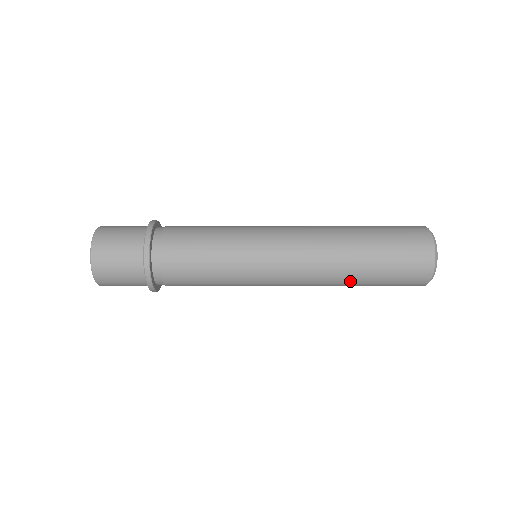
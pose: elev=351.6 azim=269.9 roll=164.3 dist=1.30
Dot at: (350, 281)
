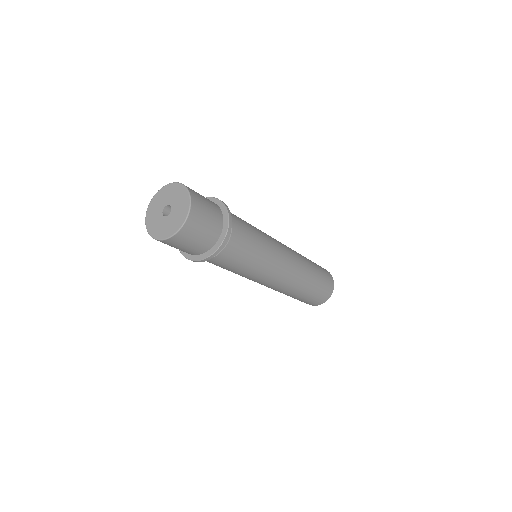
Dot at: (309, 281)
